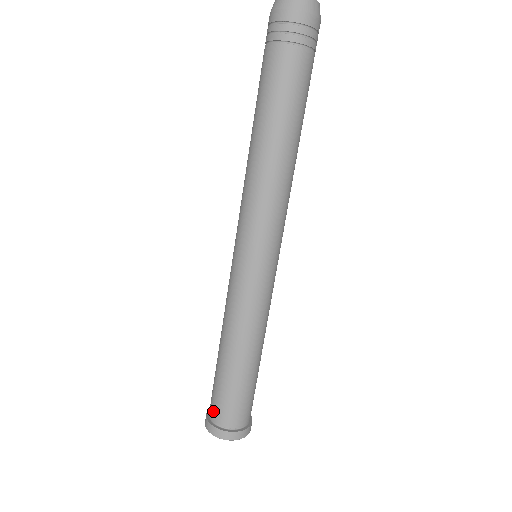
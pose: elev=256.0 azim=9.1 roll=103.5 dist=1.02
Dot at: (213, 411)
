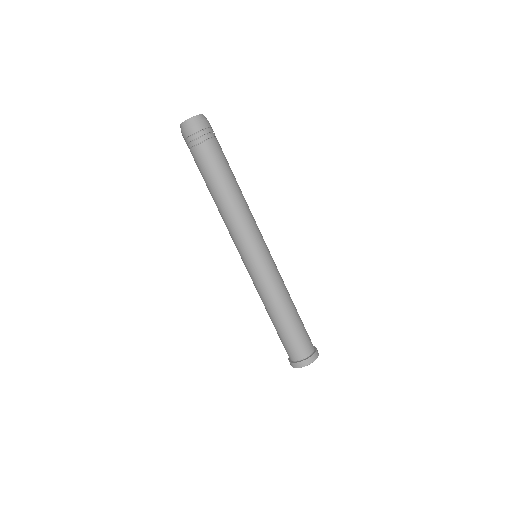
Dot at: (294, 355)
